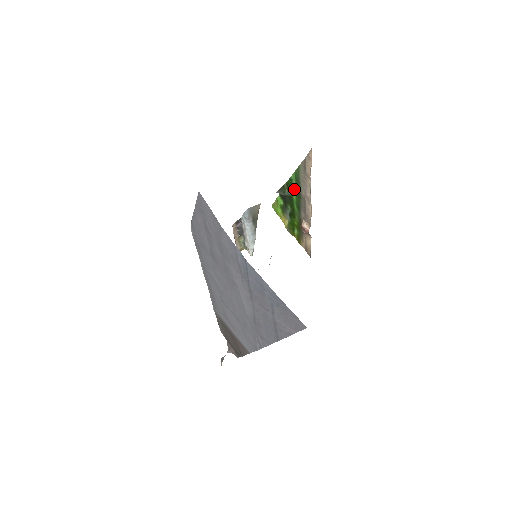
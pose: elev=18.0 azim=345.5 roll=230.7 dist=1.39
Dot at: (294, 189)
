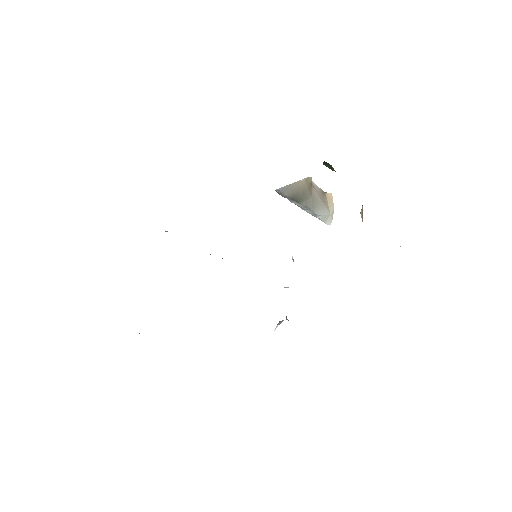
Dot at: occluded
